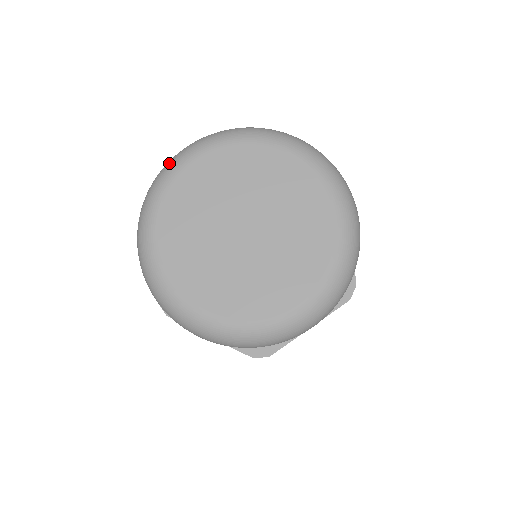
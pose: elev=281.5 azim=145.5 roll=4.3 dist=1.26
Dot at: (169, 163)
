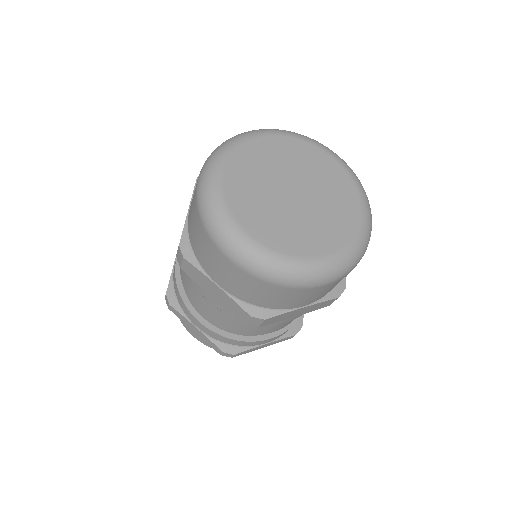
Dot at: (244, 132)
